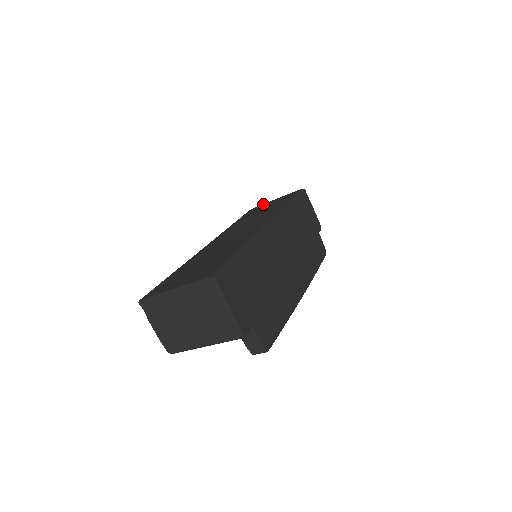
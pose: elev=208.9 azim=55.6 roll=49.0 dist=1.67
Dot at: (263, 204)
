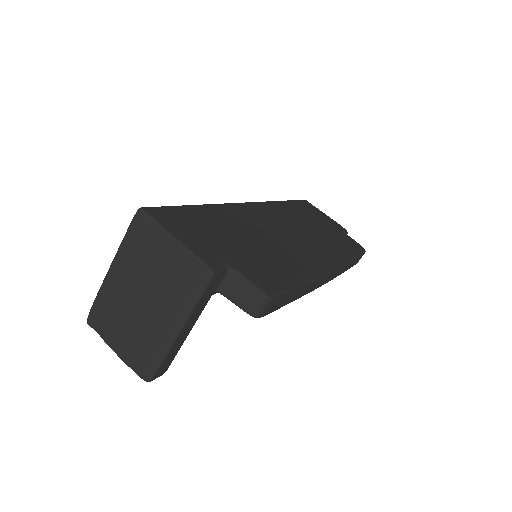
Dot at: occluded
